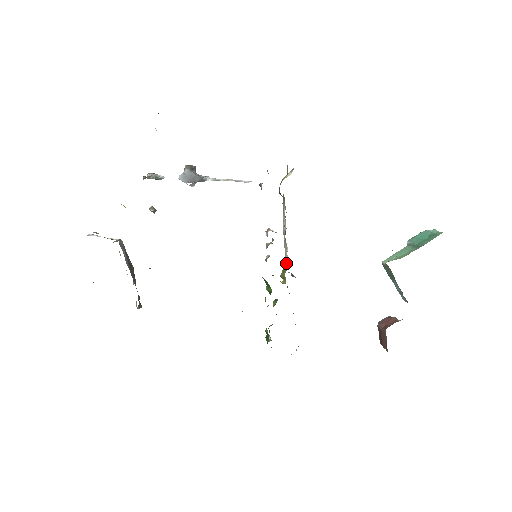
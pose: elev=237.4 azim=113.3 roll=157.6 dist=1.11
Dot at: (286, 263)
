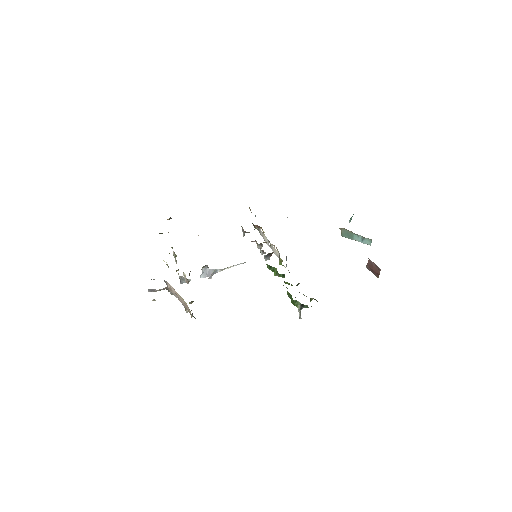
Dot at: occluded
